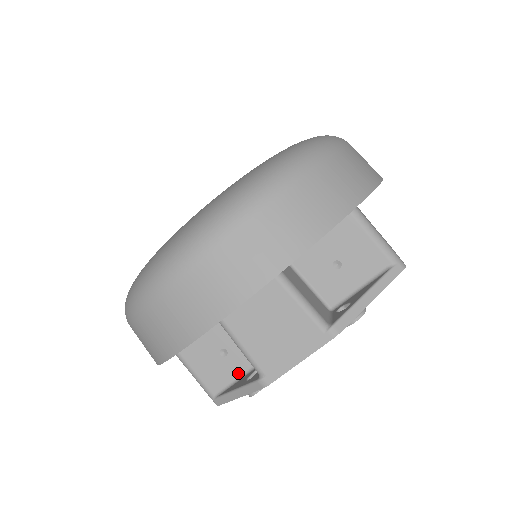
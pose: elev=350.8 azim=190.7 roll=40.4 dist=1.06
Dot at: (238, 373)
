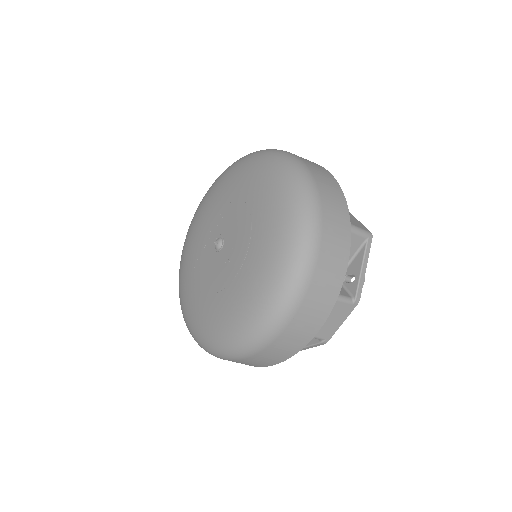
Dot at: occluded
